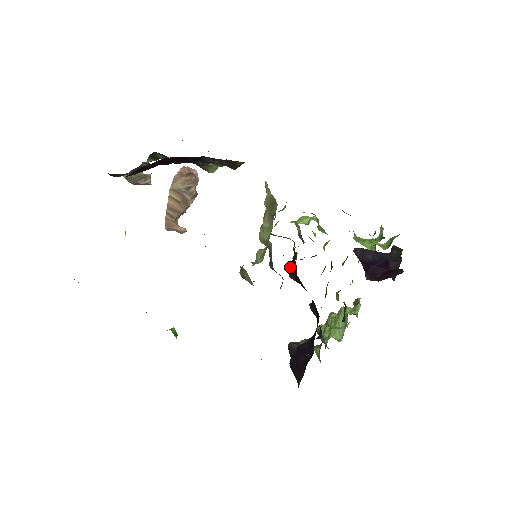
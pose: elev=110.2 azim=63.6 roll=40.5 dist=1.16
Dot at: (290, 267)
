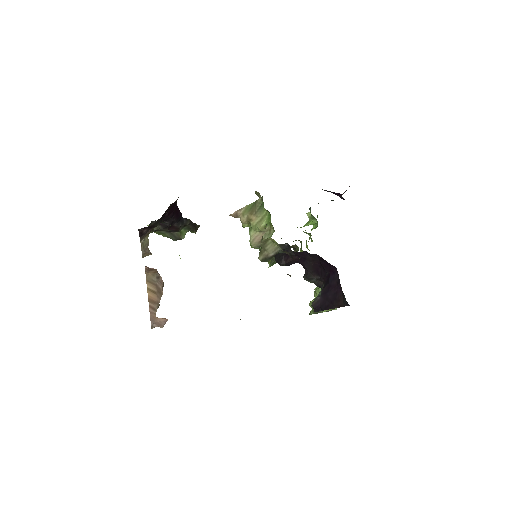
Dot at: (277, 258)
